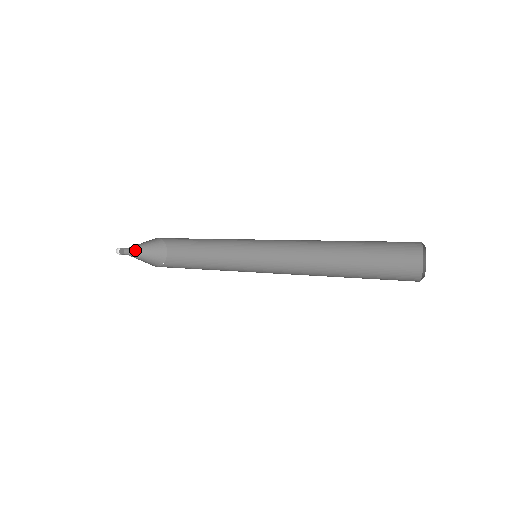
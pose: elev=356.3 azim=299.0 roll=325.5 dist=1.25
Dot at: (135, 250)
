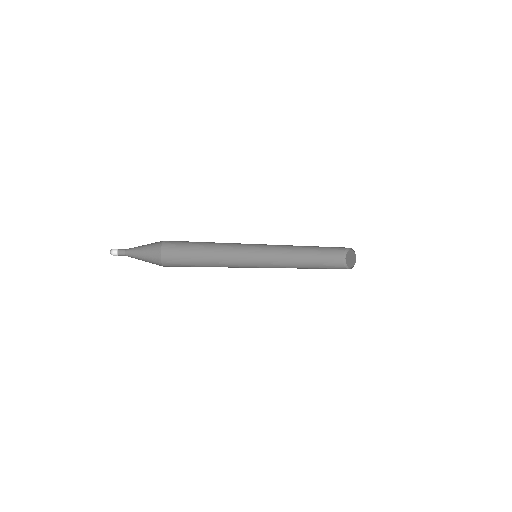
Dot at: (130, 255)
